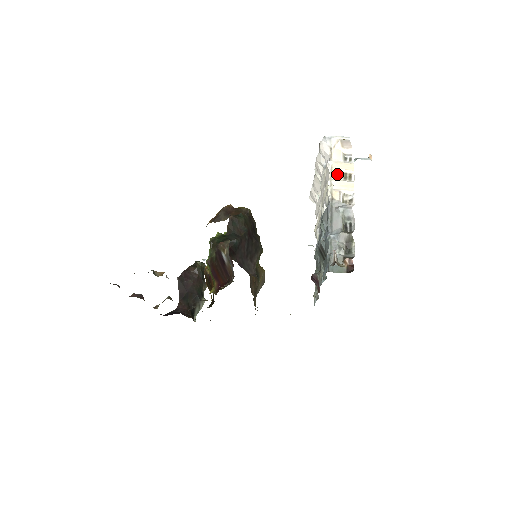
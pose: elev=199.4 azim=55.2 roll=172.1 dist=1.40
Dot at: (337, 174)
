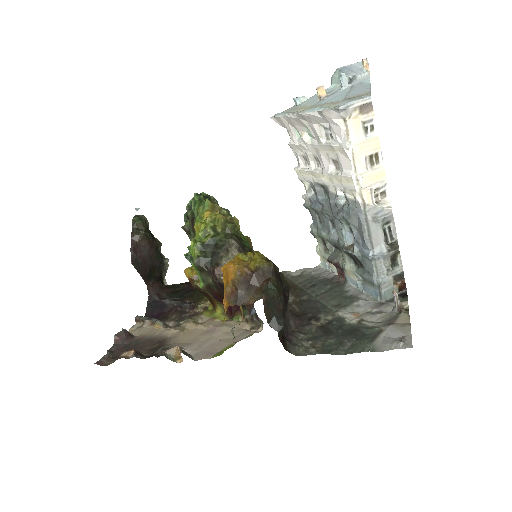
Dot at: (362, 163)
